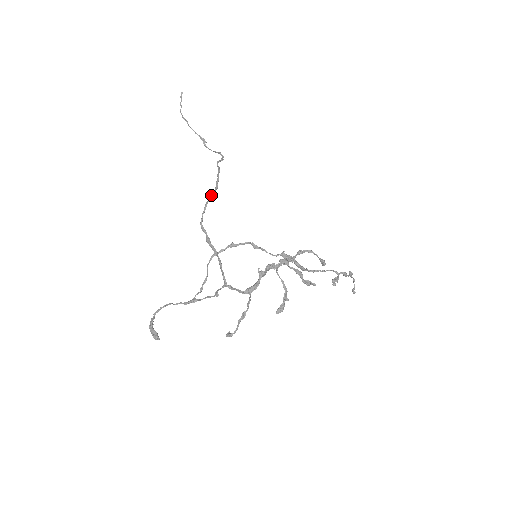
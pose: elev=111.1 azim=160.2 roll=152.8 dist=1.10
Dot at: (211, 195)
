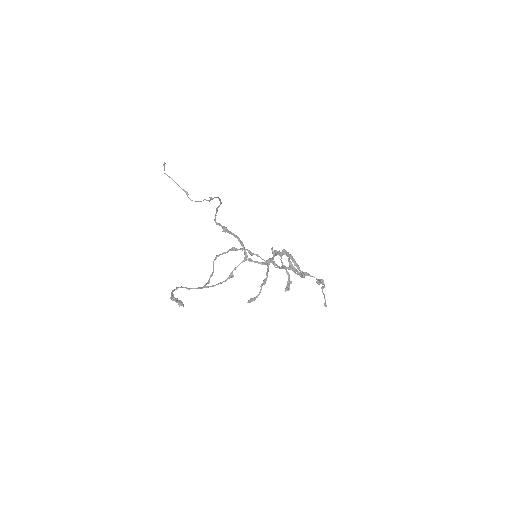
Dot at: occluded
